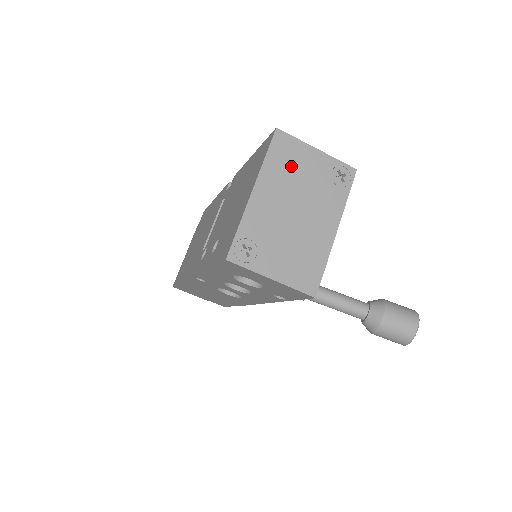
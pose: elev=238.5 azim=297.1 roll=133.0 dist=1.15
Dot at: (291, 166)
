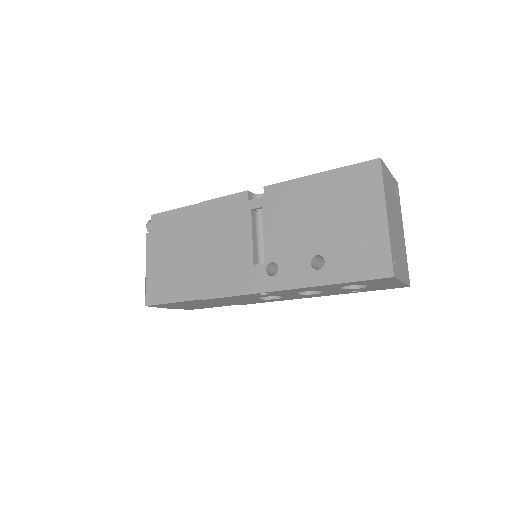
Dot at: (389, 189)
